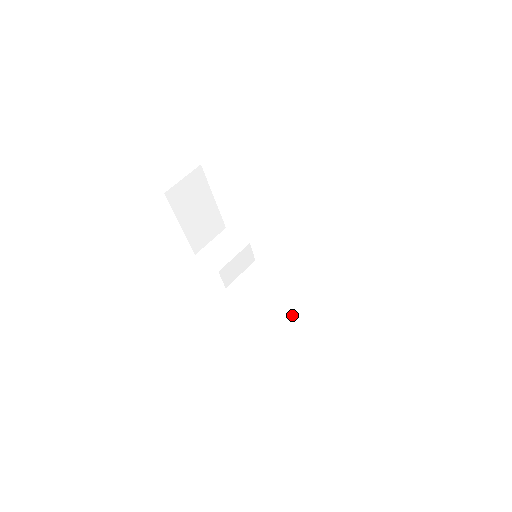
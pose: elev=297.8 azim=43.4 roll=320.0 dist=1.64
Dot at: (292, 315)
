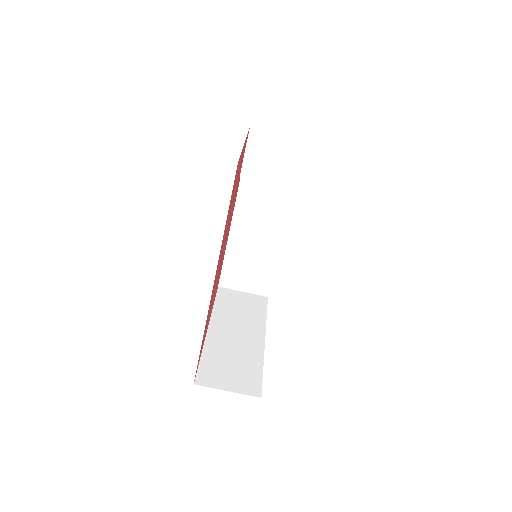
Dot at: (246, 256)
